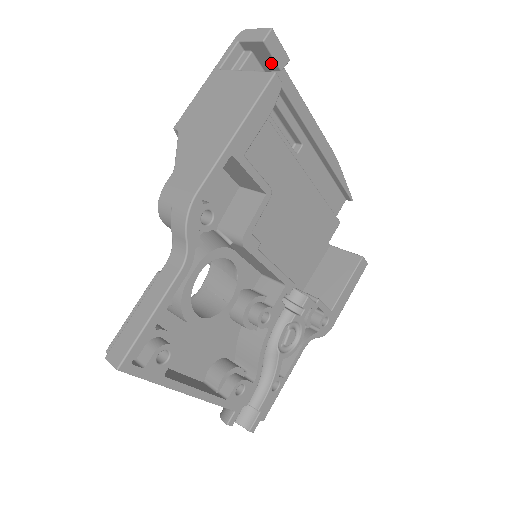
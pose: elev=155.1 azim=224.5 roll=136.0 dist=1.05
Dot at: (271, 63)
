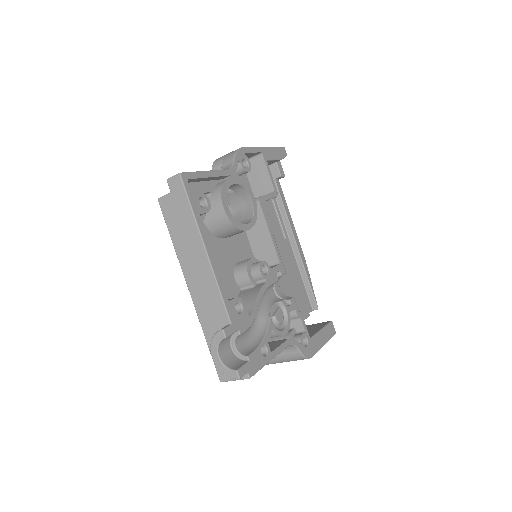
Dot at: (276, 172)
